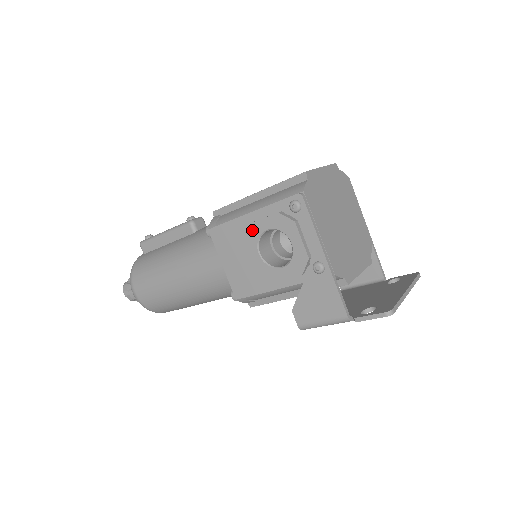
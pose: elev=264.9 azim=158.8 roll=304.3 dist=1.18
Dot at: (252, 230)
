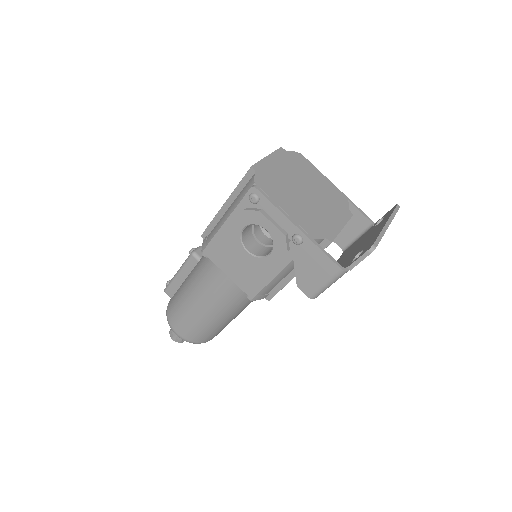
Dot at: (232, 235)
